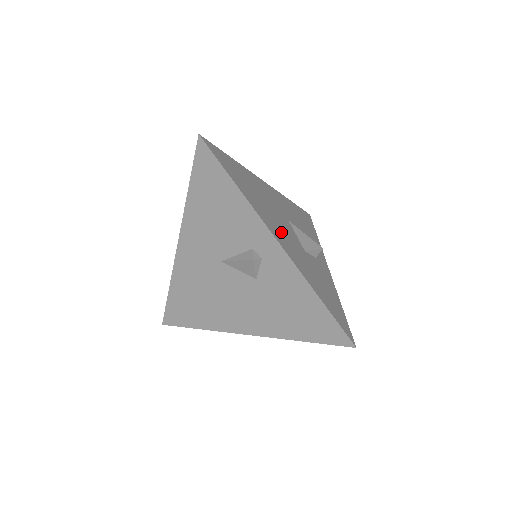
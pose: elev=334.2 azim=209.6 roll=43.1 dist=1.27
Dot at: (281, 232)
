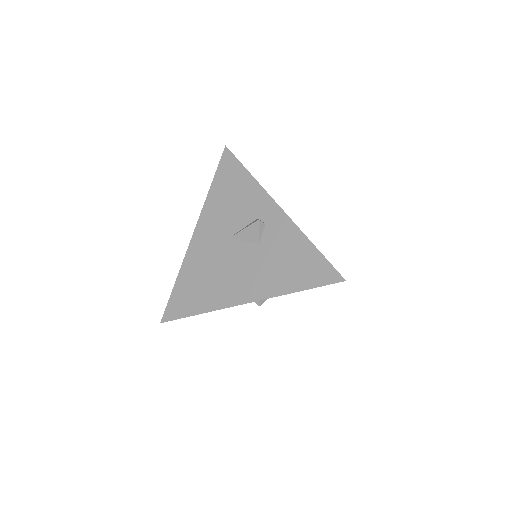
Dot at: occluded
